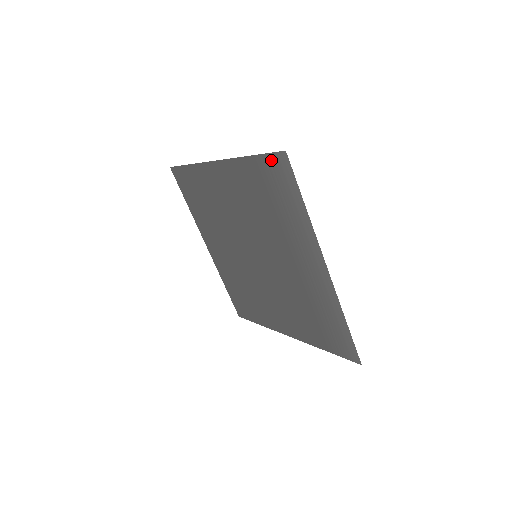
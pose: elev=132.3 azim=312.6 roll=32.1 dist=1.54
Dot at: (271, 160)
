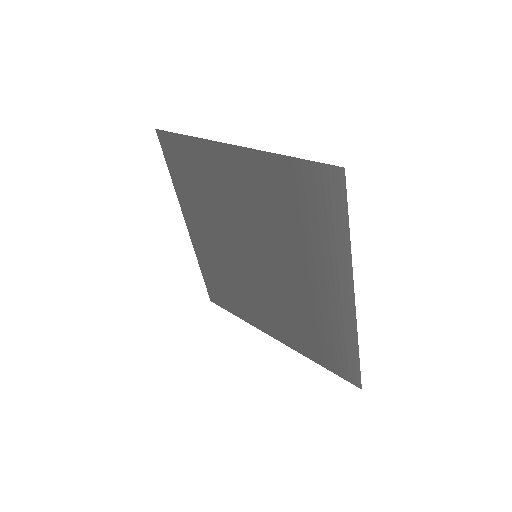
Dot at: (317, 170)
